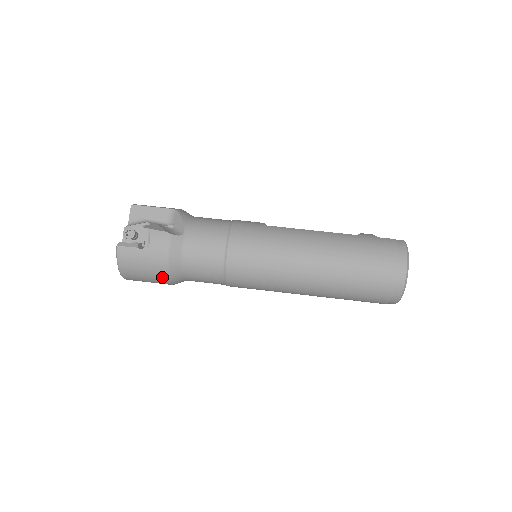
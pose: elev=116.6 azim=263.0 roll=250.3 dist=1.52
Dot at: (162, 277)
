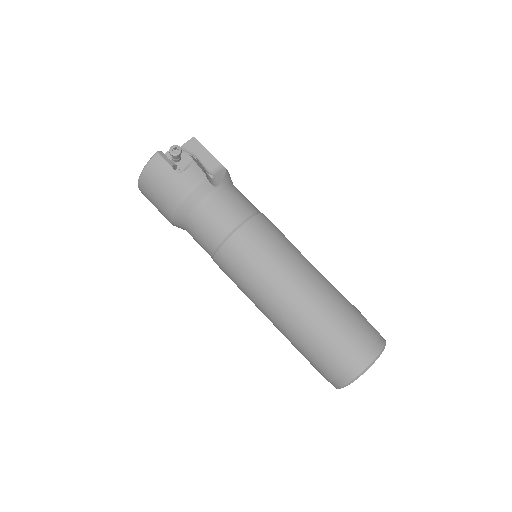
Dot at: (170, 206)
